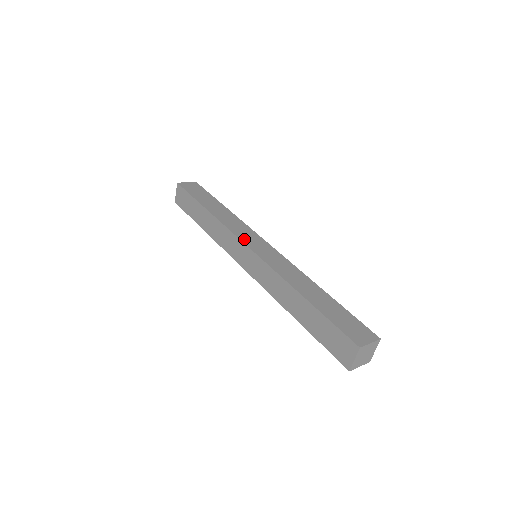
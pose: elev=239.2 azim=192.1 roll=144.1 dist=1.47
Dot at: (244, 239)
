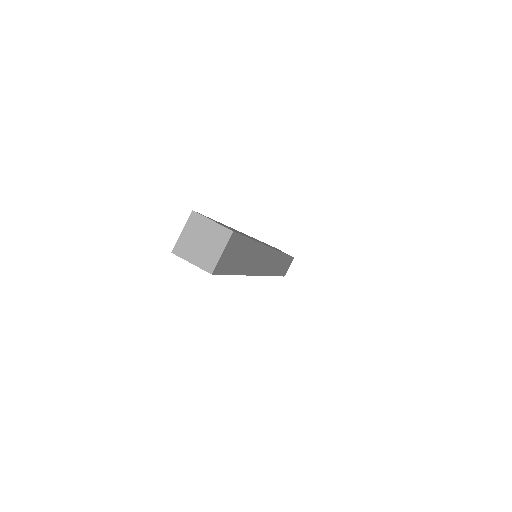
Dot at: occluded
